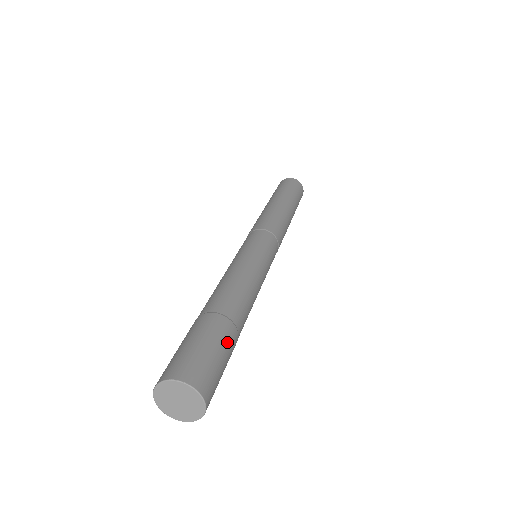
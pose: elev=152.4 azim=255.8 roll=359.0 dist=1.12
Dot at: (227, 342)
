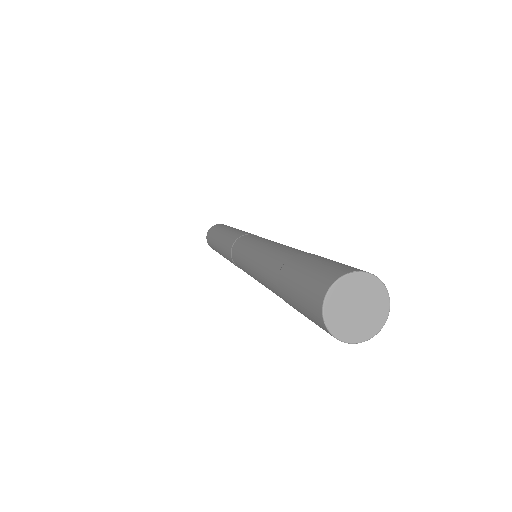
Dot at: occluded
